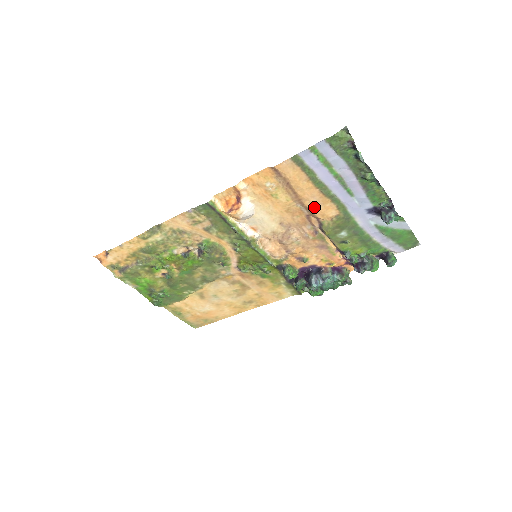
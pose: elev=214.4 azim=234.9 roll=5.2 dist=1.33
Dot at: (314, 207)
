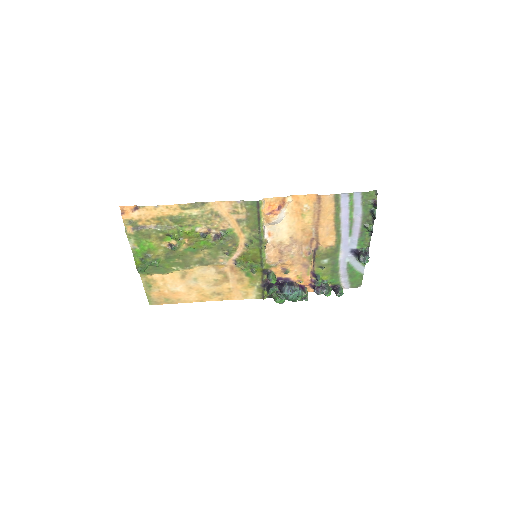
Dot at: (323, 234)
